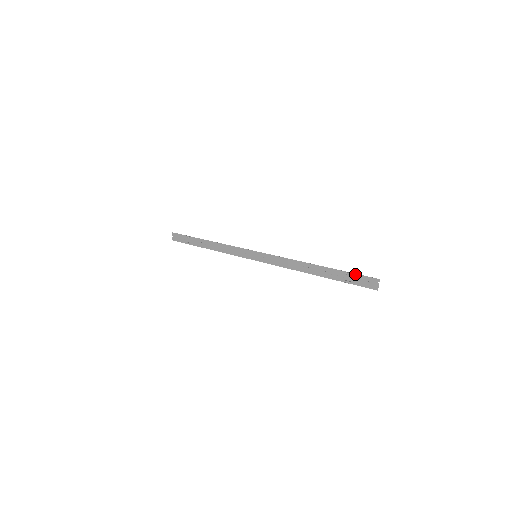
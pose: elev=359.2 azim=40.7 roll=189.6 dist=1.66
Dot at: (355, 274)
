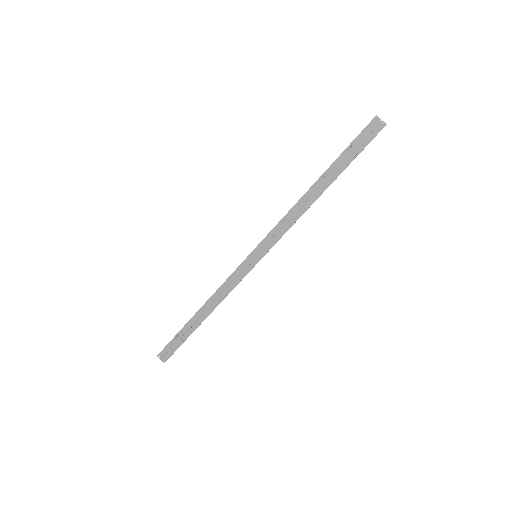
Dot at: (353, 141)
